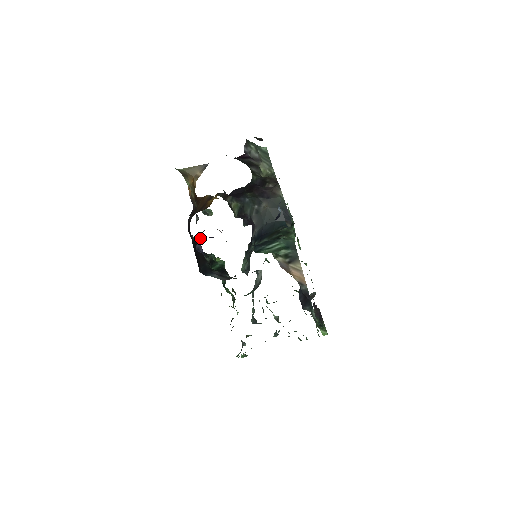
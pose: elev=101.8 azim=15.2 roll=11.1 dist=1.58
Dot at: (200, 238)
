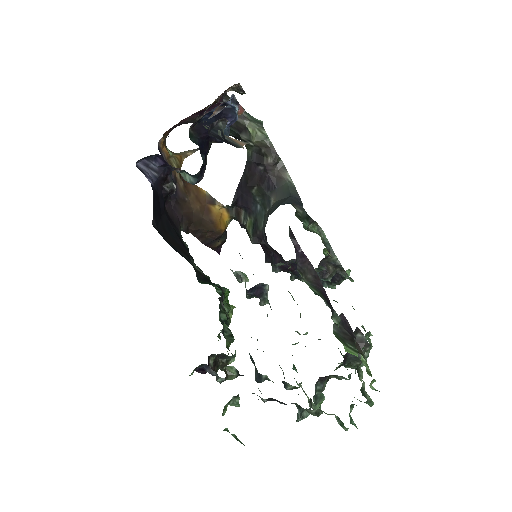
Dot at: (165, 193)
